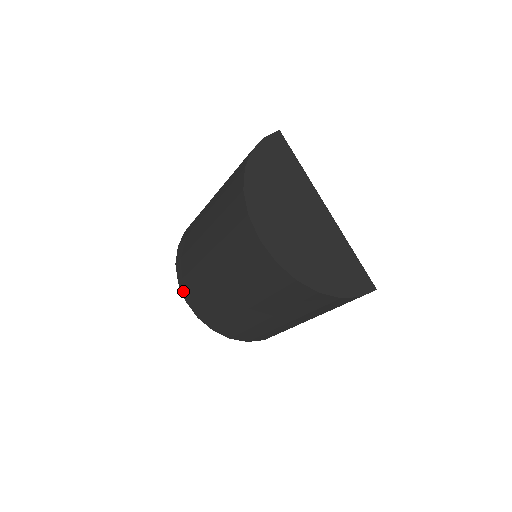
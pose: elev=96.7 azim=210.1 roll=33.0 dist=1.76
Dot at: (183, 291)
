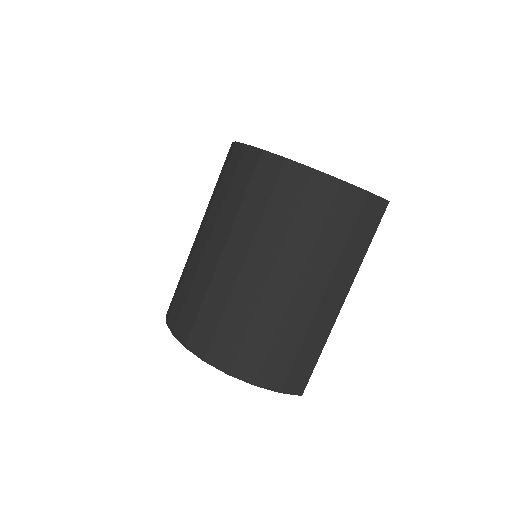
Dot at: (170, 324)
